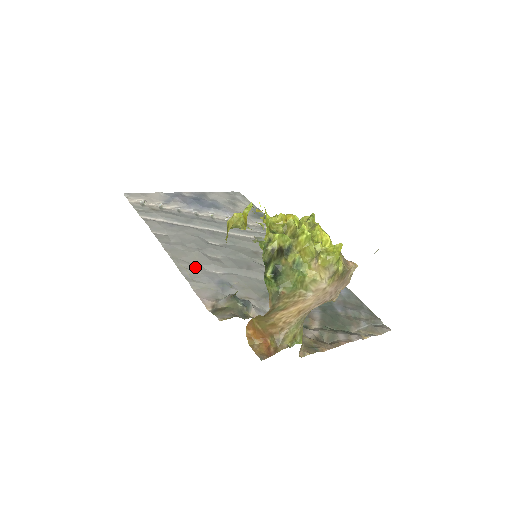
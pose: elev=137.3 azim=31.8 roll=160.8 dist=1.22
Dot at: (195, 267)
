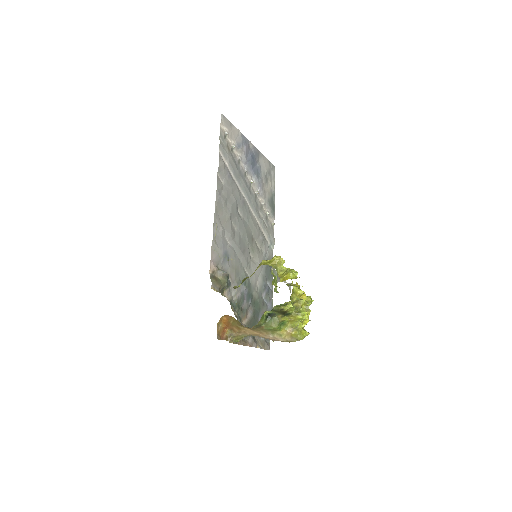
Dot at: (222, 229)
